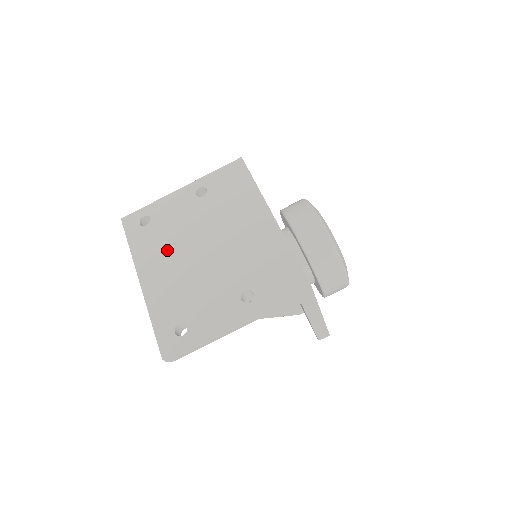
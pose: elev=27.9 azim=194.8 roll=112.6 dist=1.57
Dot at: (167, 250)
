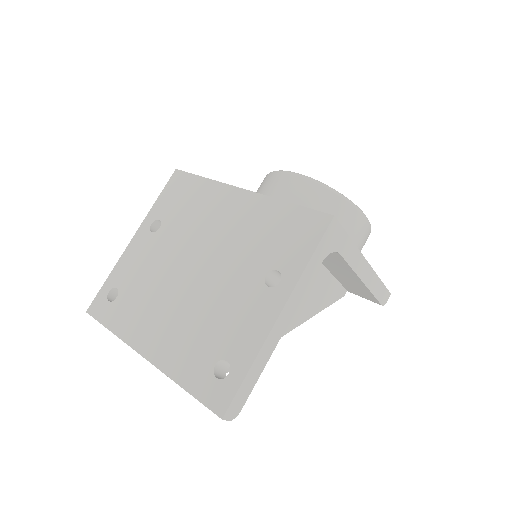
Dot at: (153, 303)
